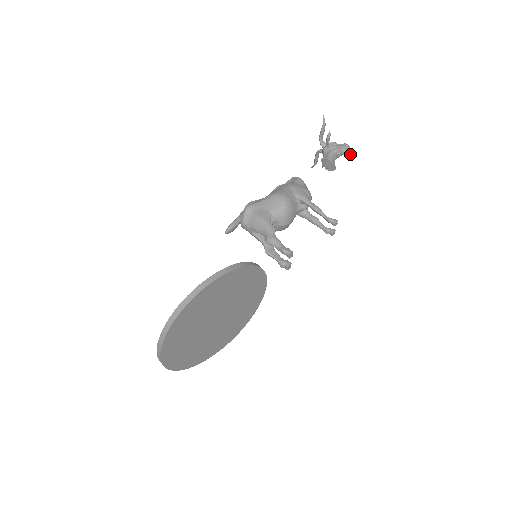
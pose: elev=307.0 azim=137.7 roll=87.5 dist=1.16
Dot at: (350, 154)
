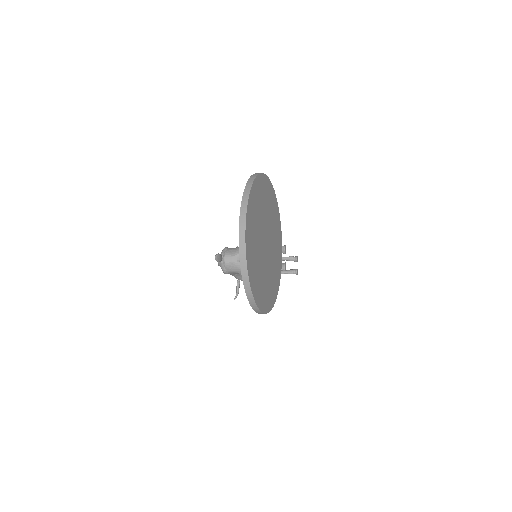
Dot at: occluded
